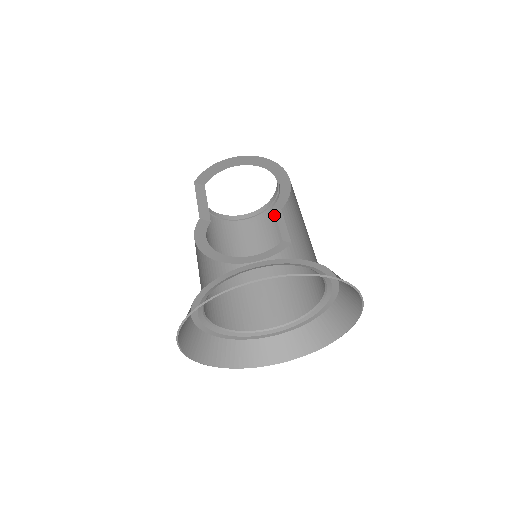
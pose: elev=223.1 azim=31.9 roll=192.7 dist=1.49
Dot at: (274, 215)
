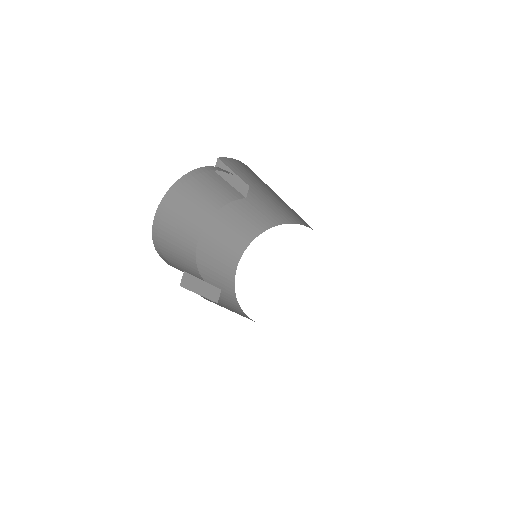
Dot at: (221, 179)
